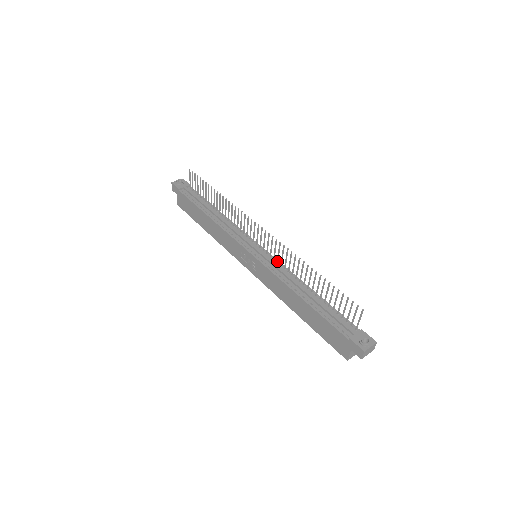
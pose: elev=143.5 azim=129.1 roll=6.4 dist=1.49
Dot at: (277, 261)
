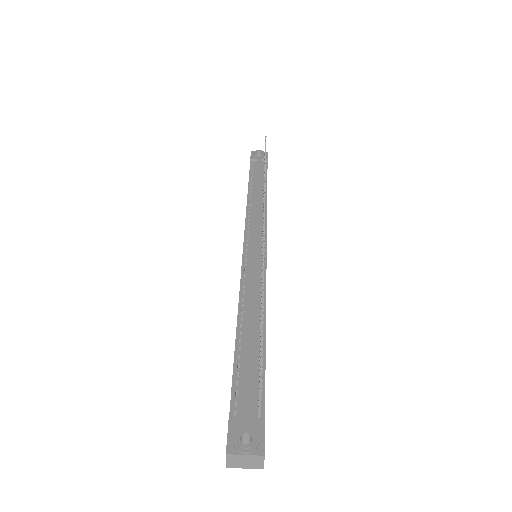
Dot at: (261, 268)
